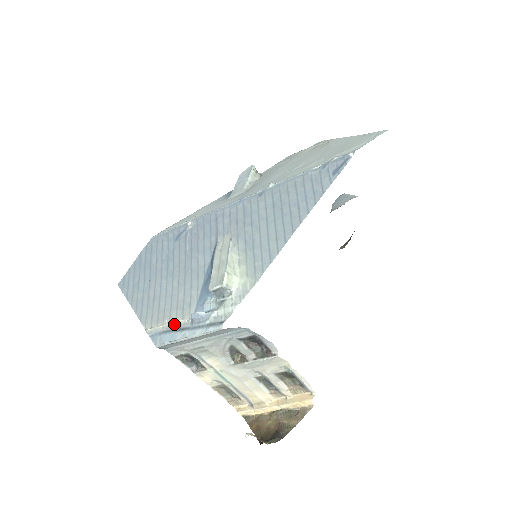
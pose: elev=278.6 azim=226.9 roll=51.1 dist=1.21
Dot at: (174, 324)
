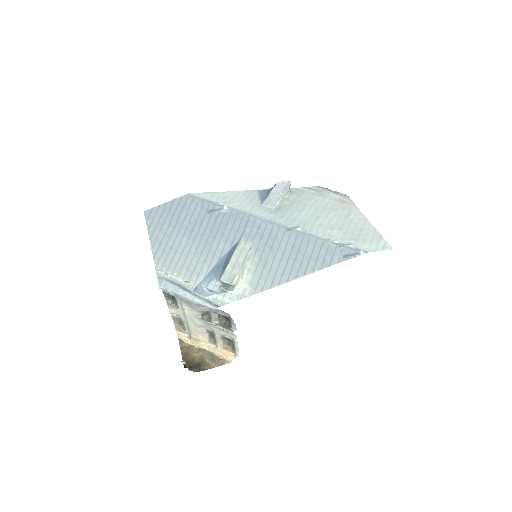
Dot at: (181, 281)
